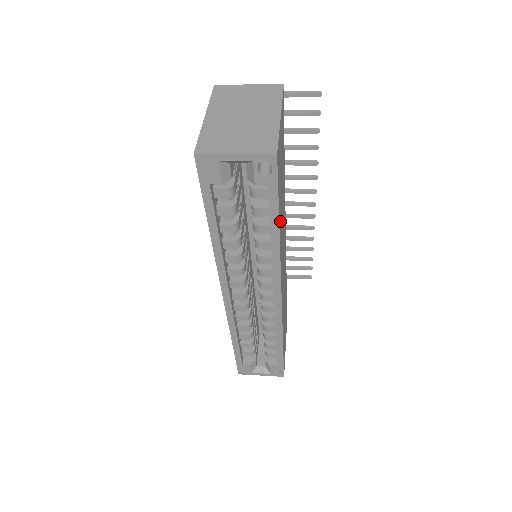
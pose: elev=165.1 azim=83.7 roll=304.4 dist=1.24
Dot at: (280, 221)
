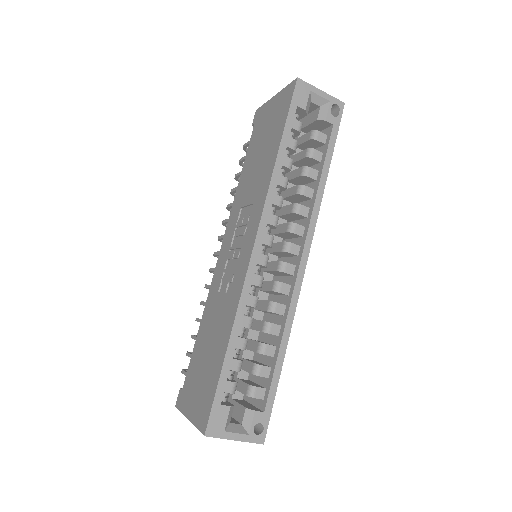
Dot at: occluded
